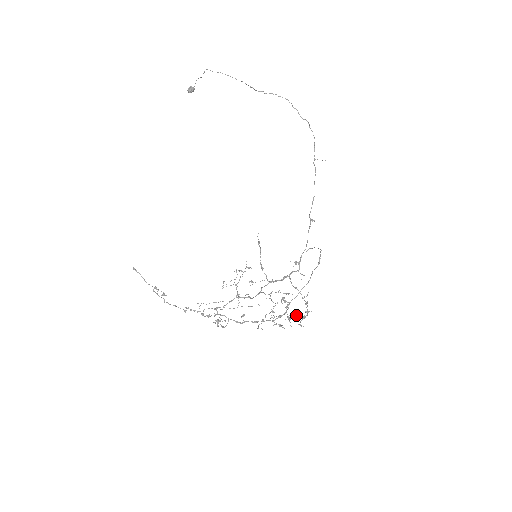
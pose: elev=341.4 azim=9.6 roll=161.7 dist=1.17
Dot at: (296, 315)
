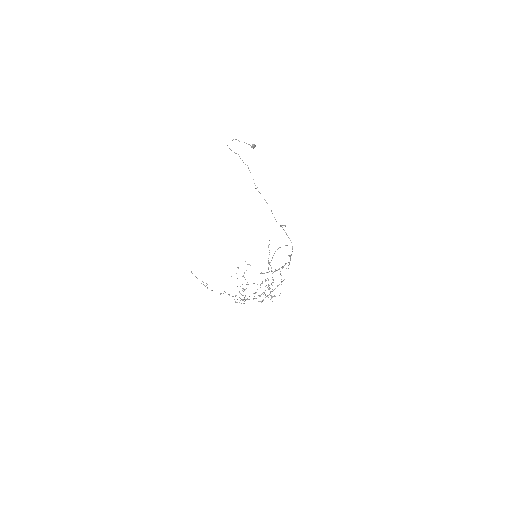
Dot at: occluded
